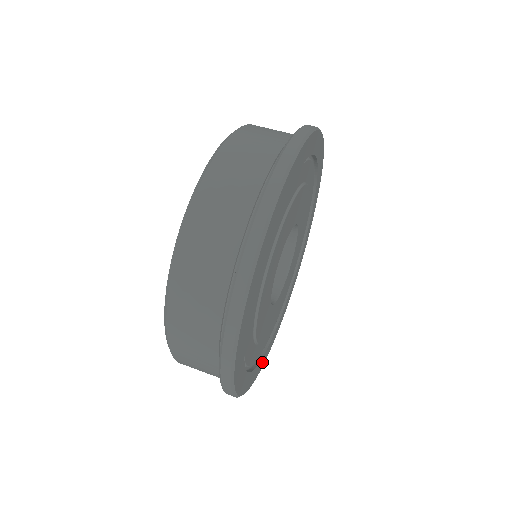
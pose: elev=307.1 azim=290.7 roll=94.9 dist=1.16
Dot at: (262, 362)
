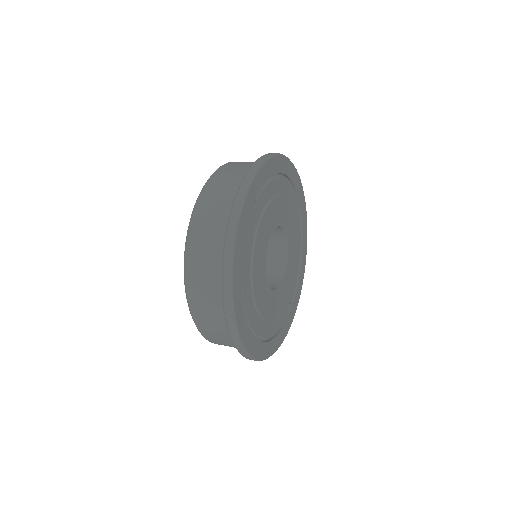
Dot at: (260, 350)
